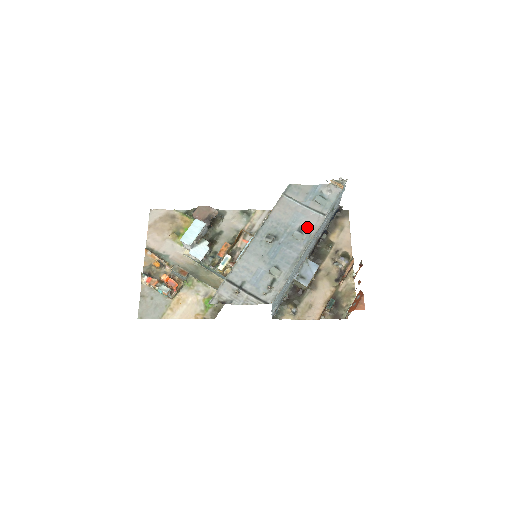
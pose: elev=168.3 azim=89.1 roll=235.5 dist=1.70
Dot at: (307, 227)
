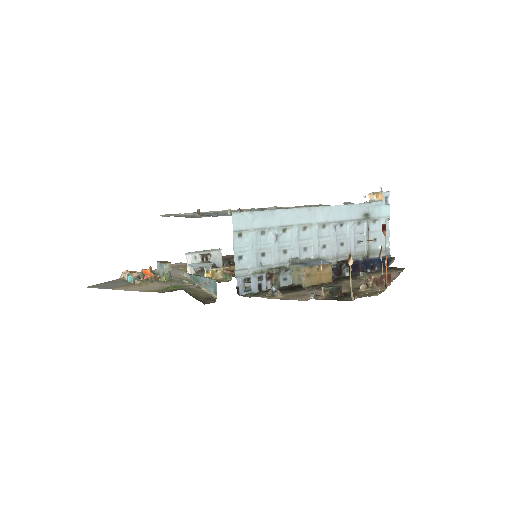
Dot at: occluded
